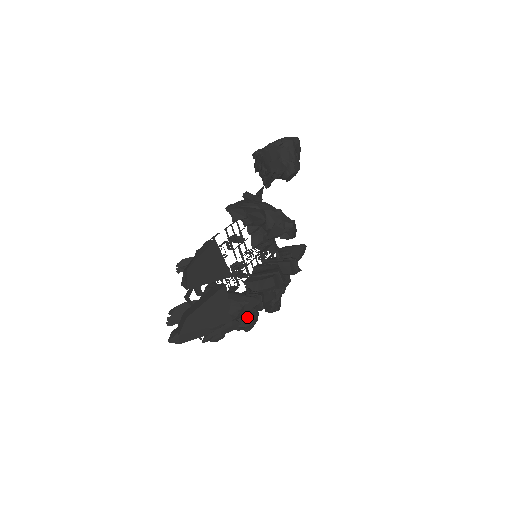
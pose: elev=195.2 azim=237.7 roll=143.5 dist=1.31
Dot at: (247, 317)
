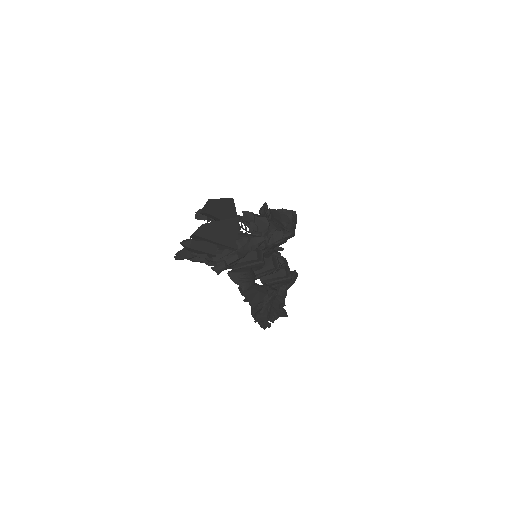
Dot at: (246, 272)
